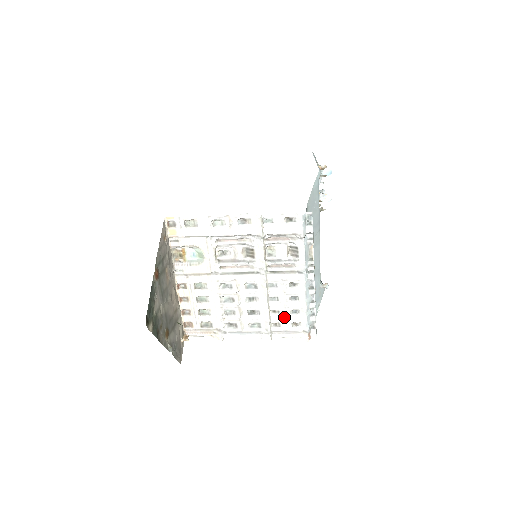
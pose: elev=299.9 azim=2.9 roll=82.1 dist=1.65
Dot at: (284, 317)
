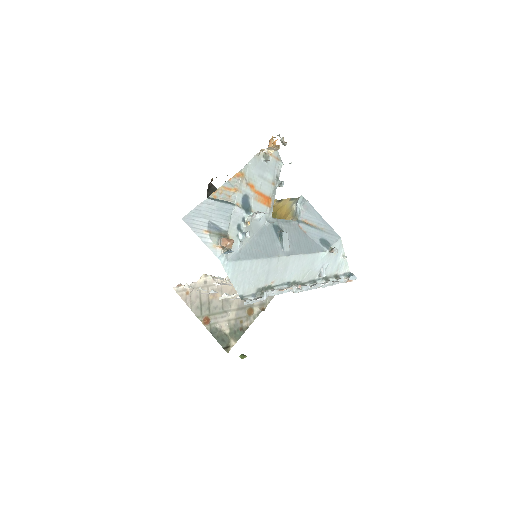
Dot at: occluded
